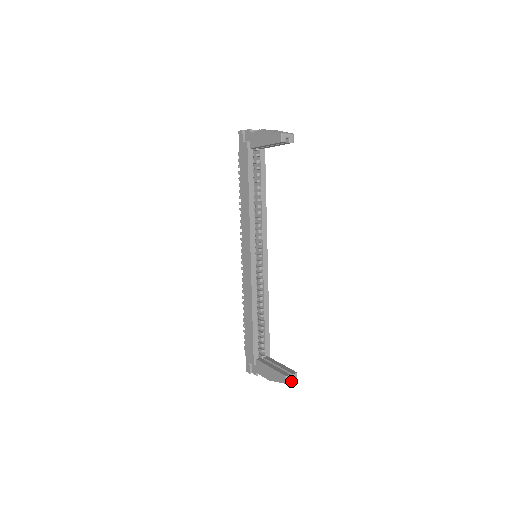
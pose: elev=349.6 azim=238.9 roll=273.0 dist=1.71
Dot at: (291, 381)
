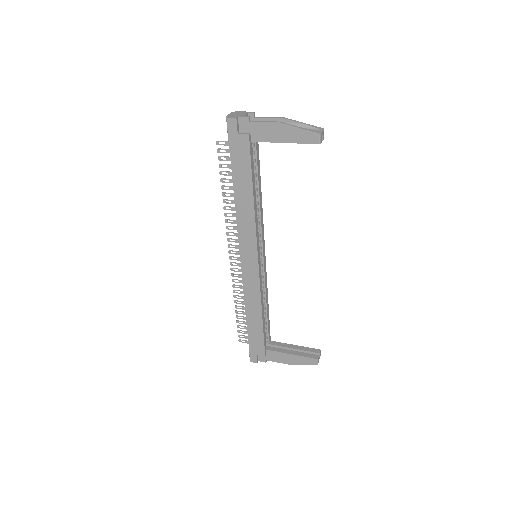
Dot at: occluded
